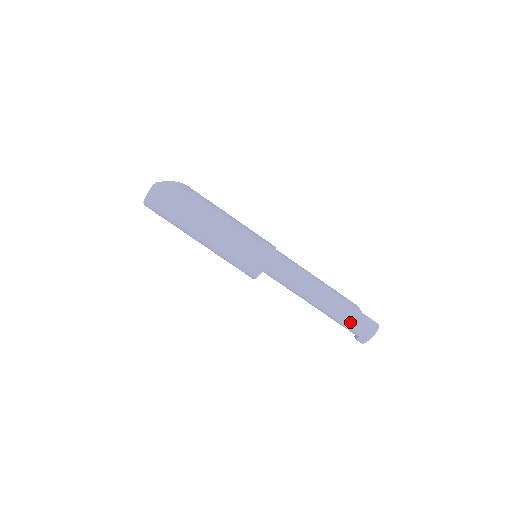
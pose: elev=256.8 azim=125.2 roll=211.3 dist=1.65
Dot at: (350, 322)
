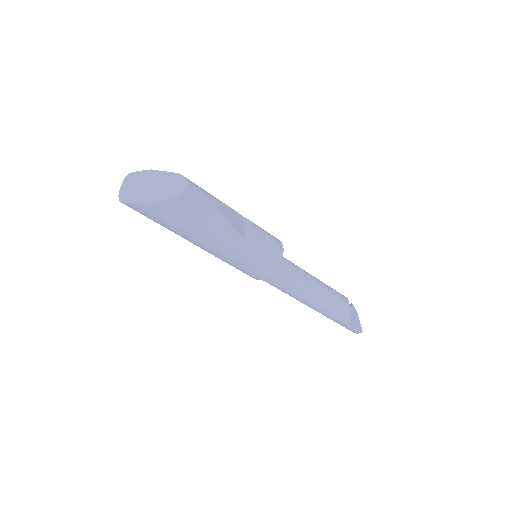
Dot at: occluded
